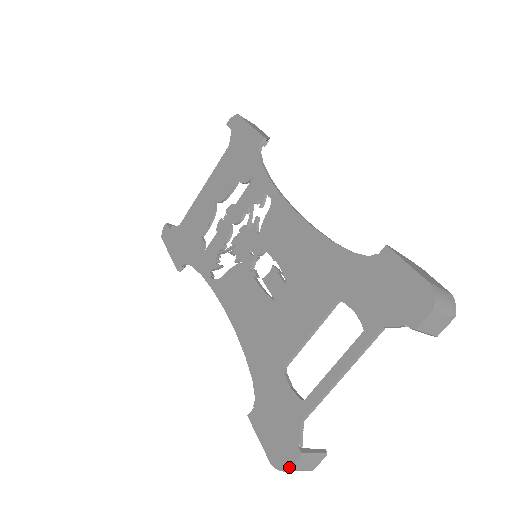
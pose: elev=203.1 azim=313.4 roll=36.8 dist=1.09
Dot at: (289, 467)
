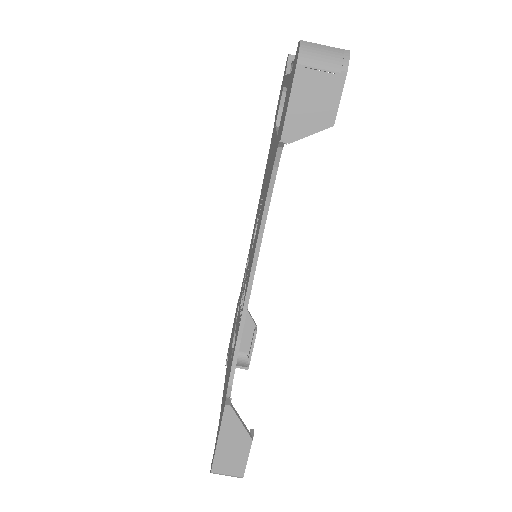
Dot at: (299, 42)
